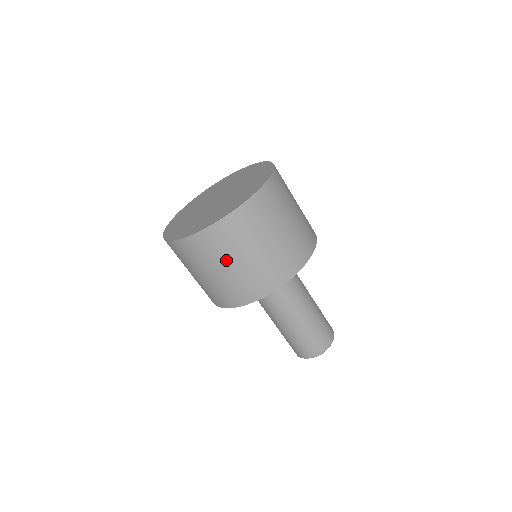
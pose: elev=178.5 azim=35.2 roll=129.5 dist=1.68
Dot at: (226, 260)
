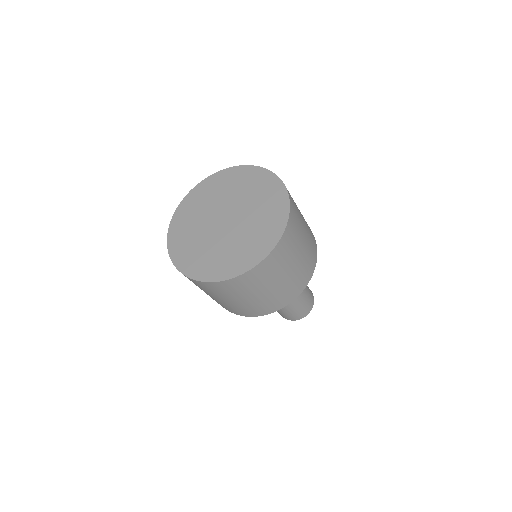
Dot at: (235, 297)
